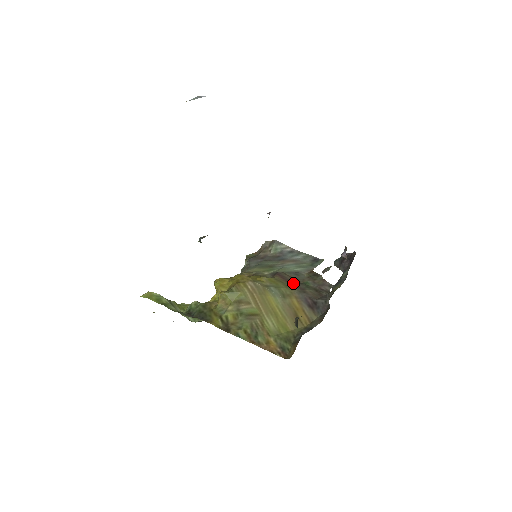
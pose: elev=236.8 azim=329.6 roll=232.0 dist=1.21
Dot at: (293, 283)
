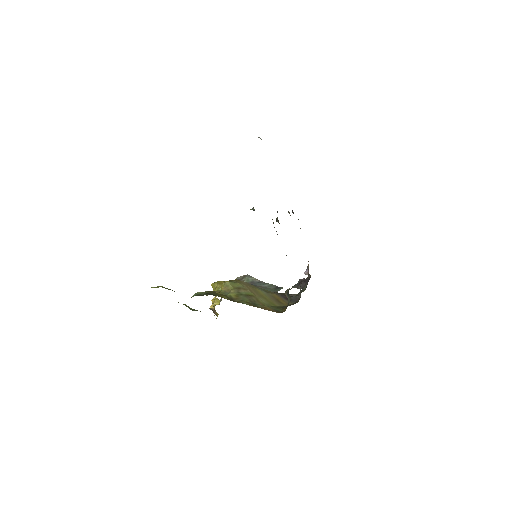
Dot at: occluded
